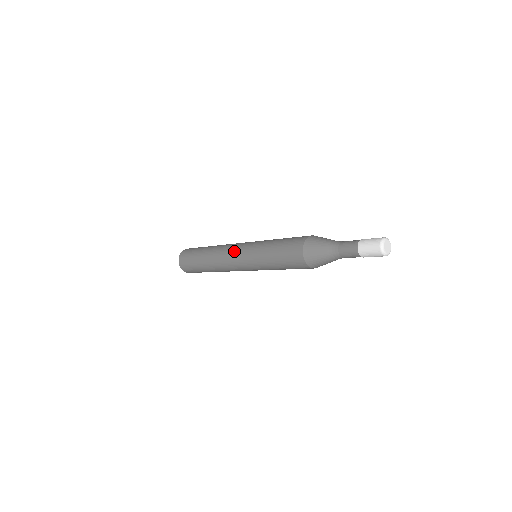
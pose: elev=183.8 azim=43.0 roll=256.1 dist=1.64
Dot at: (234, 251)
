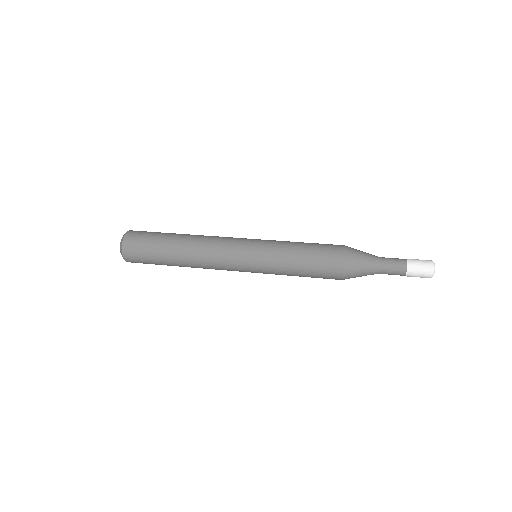
Dot at: (234, 247)
